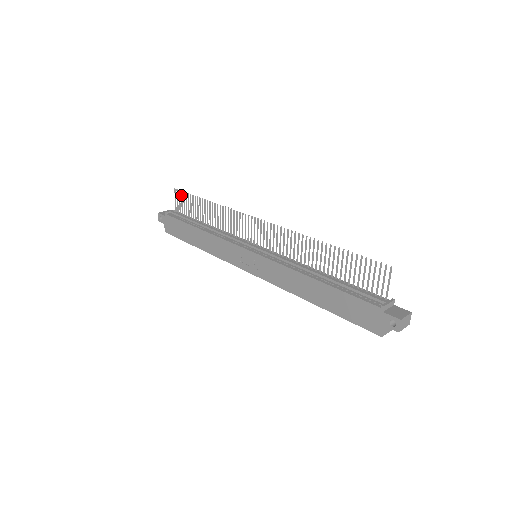
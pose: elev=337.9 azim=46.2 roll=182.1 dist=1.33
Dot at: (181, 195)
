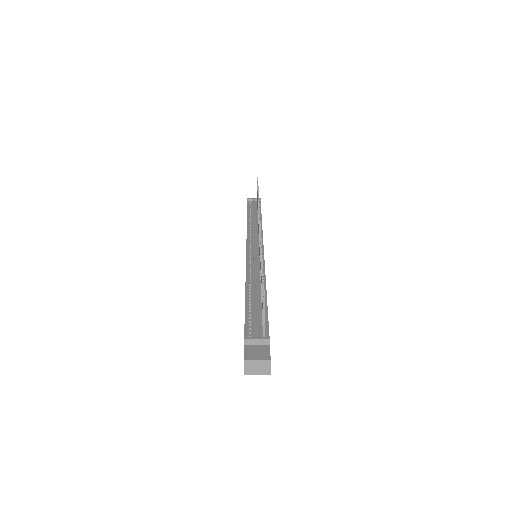
Dot at: occluded
